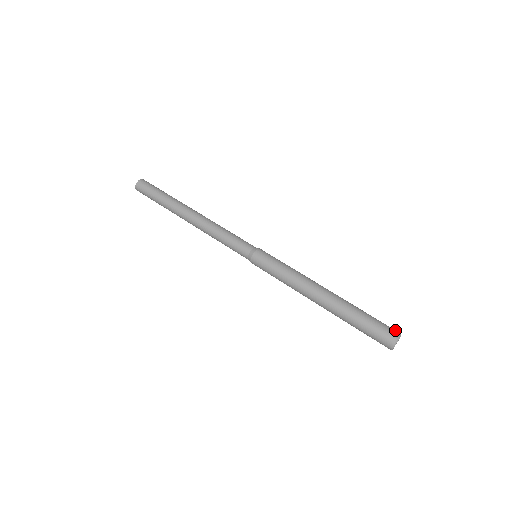
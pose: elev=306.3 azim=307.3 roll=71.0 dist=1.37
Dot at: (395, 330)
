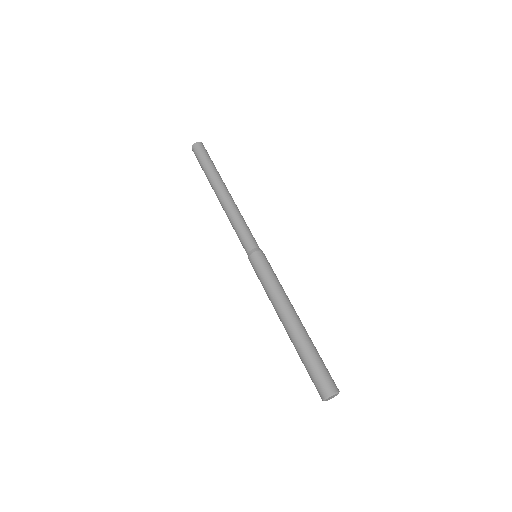
Dot at: occluded
